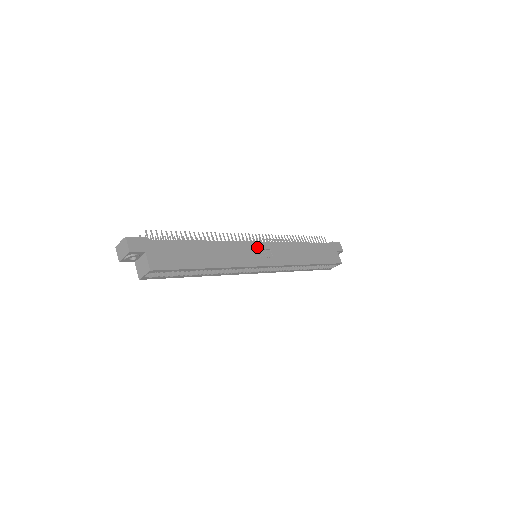
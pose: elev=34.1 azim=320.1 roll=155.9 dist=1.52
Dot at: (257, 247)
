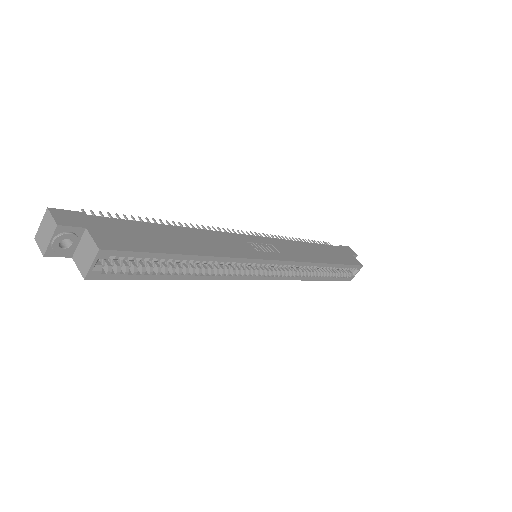
Dot at: (254, 241)
